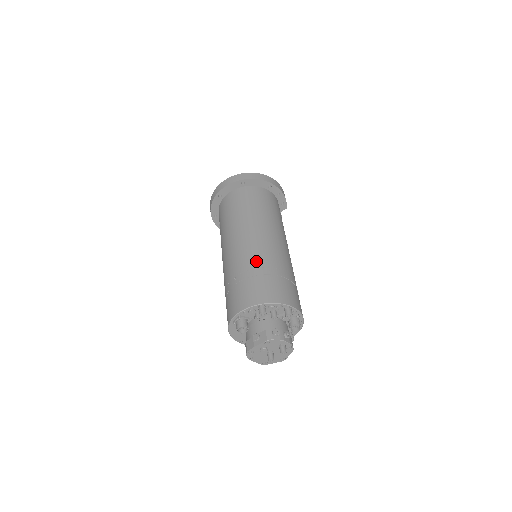
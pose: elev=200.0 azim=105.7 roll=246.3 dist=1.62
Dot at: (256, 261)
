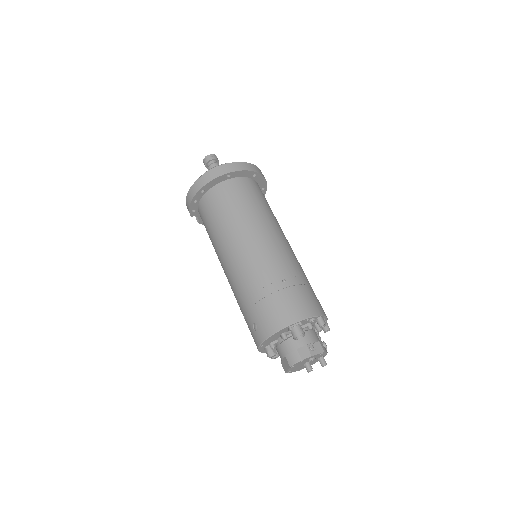
Dot at: (299, 269)
